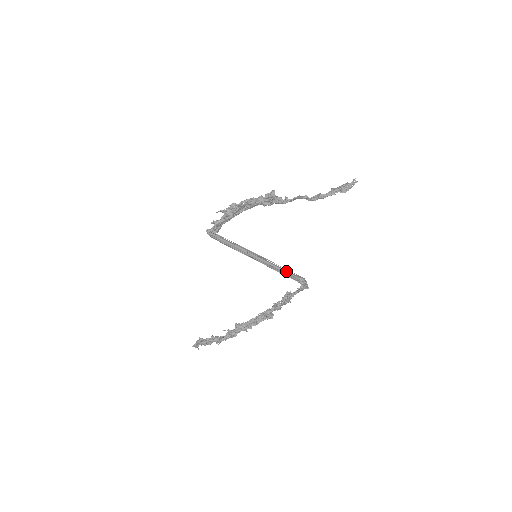
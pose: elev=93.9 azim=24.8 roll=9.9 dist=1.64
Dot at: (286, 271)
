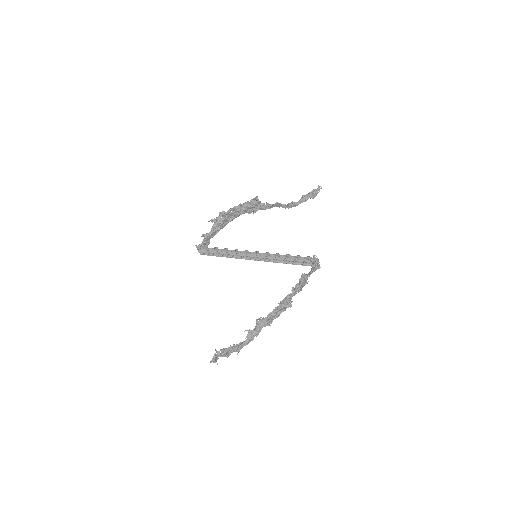
Dot at: (294, 257)
